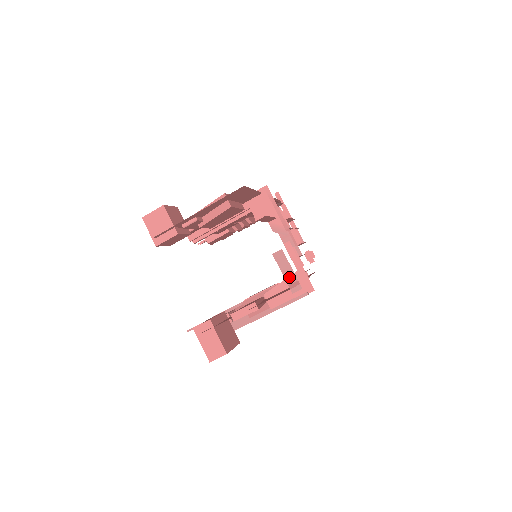
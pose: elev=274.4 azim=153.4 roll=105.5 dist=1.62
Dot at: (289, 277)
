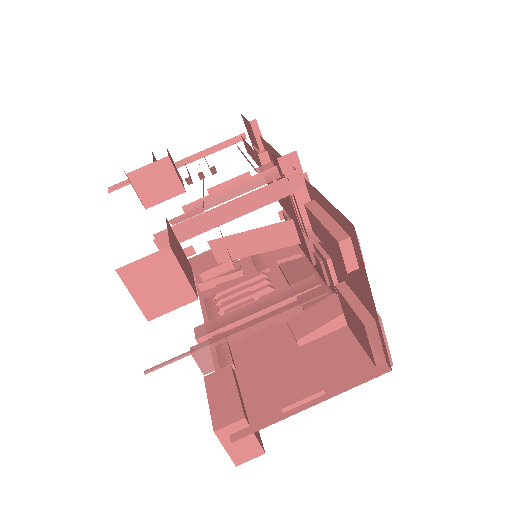
Dot at: (380, 353)
